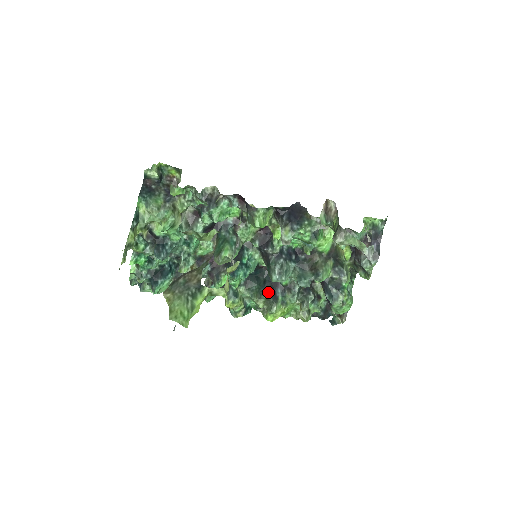
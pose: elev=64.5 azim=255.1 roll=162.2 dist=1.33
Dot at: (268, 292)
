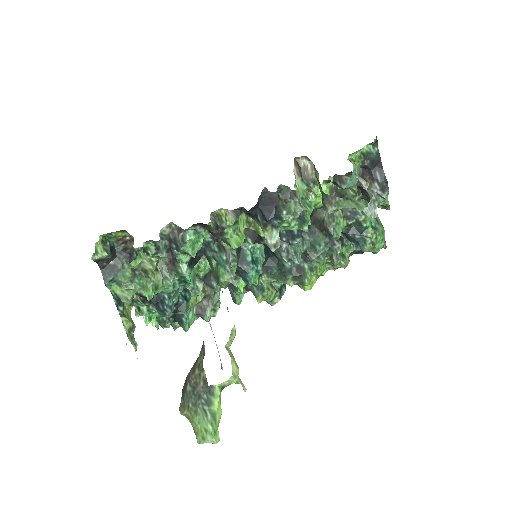
Dot at: (291, 269)
